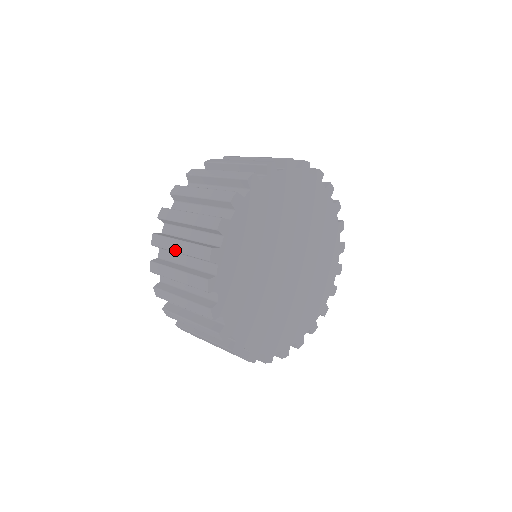
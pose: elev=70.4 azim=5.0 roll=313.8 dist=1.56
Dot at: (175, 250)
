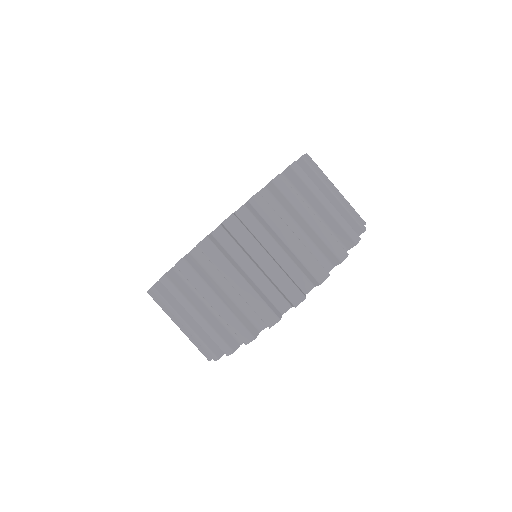
Dot at: (231, 282)
